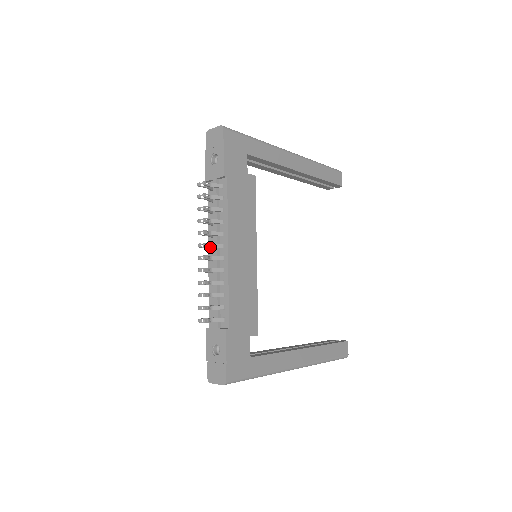
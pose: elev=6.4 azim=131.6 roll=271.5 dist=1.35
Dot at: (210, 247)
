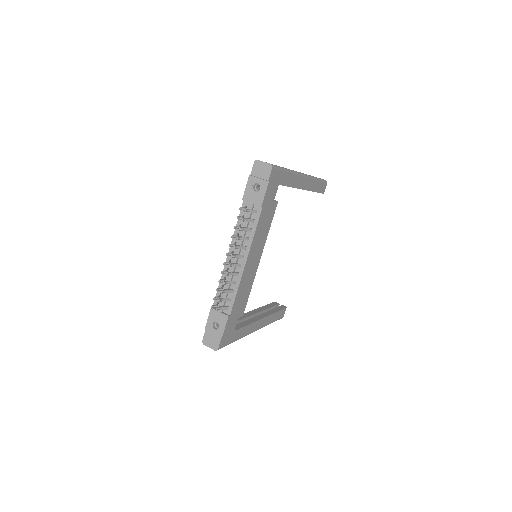
Dot at: (234, 257)
